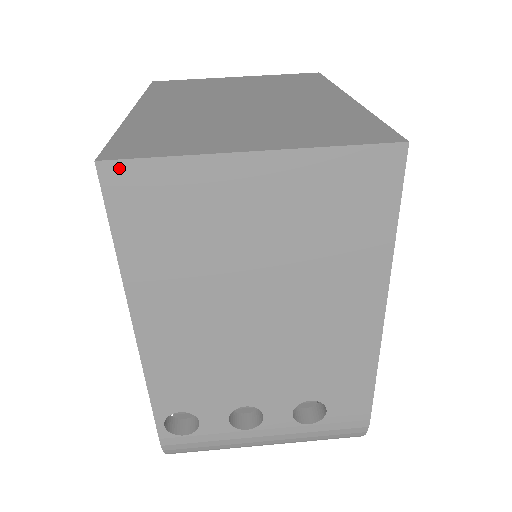
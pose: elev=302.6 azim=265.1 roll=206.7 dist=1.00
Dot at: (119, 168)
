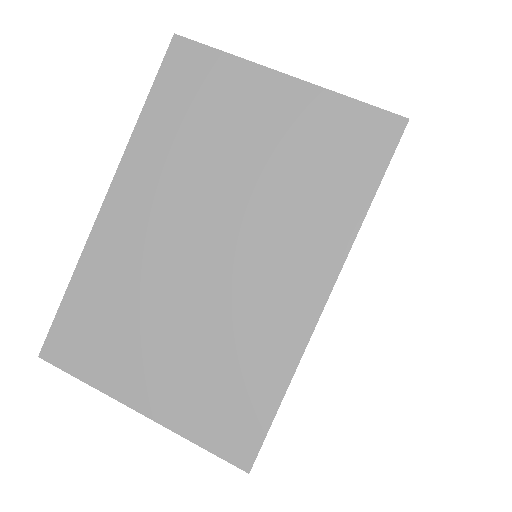
Dot at: (56, 363)
